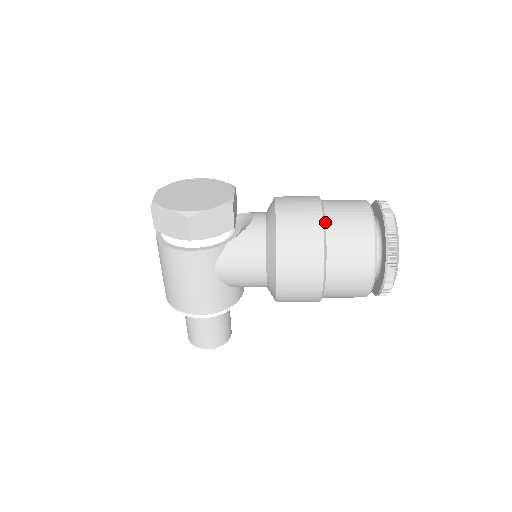
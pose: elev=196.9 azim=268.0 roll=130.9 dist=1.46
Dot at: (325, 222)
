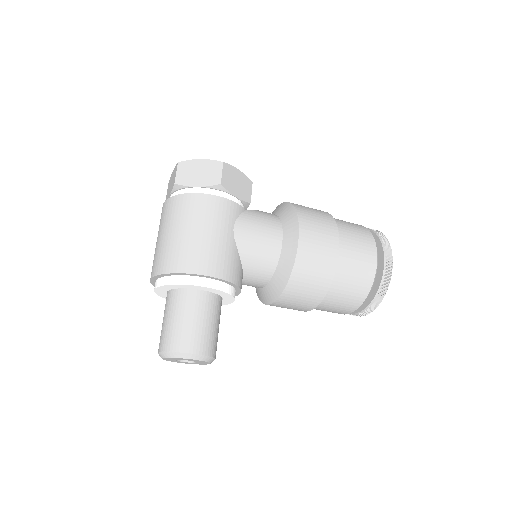
Dot at: occluded
